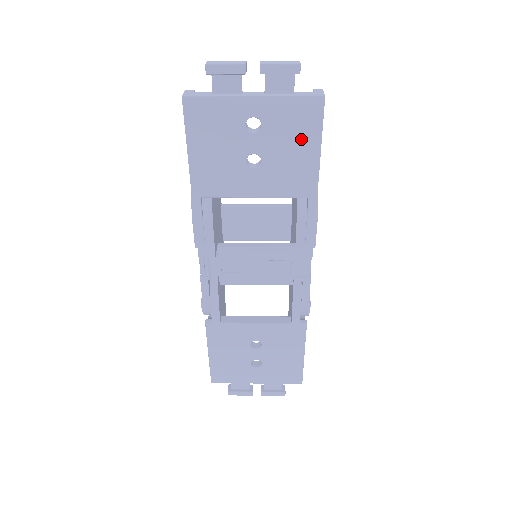
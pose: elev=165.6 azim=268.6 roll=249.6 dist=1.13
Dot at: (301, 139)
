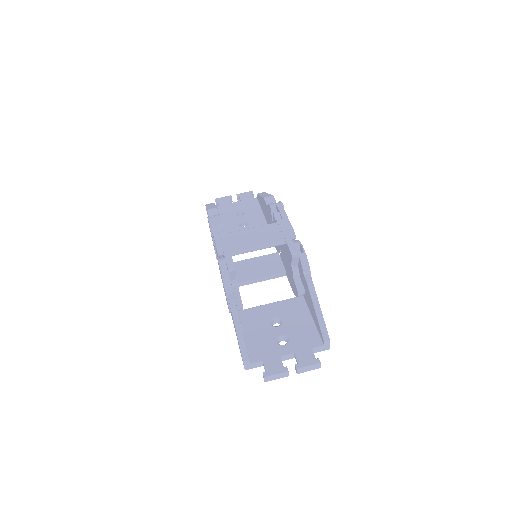
Dot at: occluded
